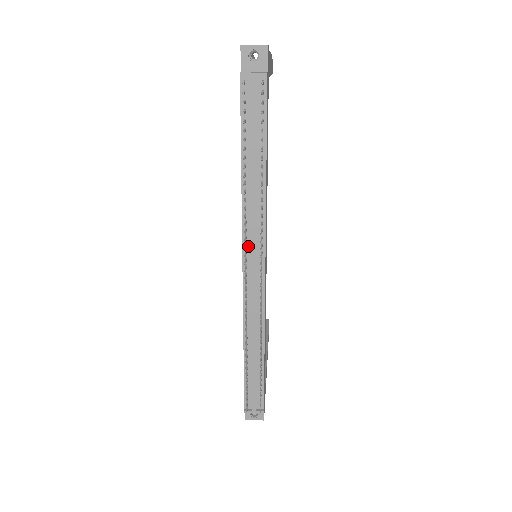
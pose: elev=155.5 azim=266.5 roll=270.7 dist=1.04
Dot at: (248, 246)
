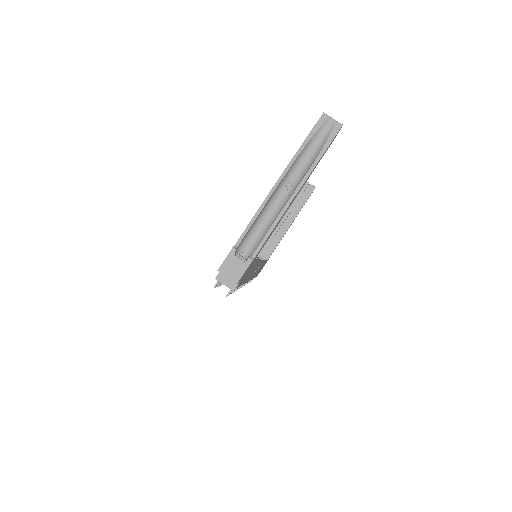
Dot at: occluded
